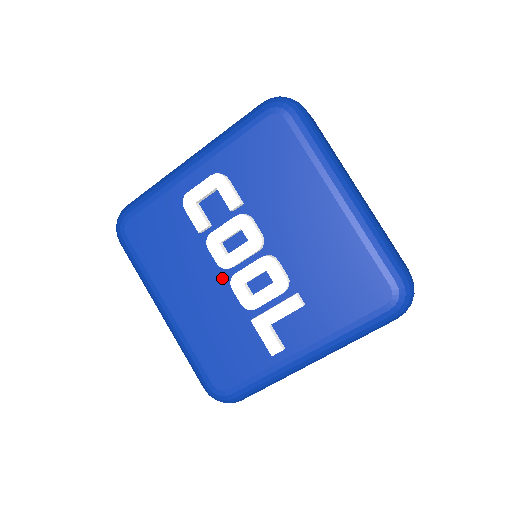
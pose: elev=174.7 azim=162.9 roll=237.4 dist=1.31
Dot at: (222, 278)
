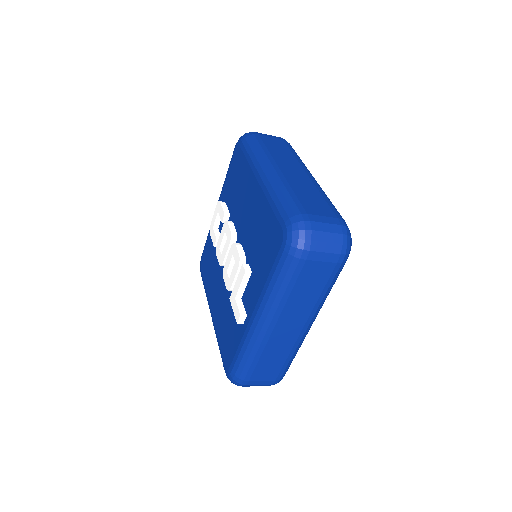
Dot at: occluded
